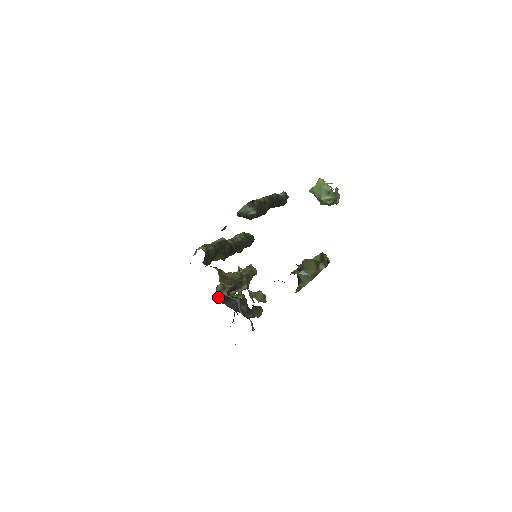
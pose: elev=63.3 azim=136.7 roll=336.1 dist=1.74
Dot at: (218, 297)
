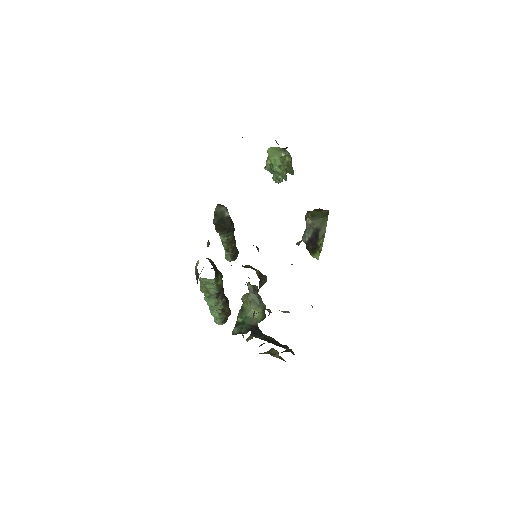
Dot at: (243, 333)
